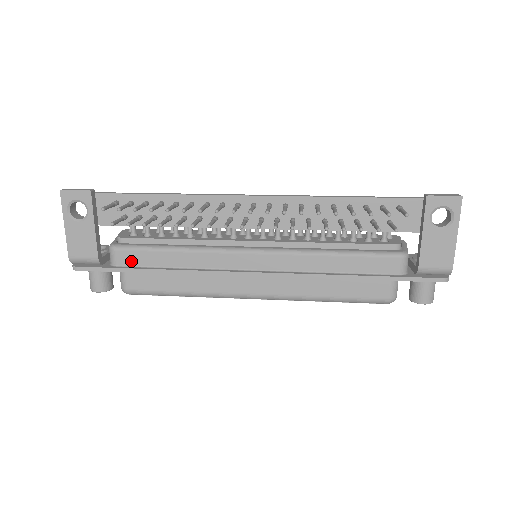
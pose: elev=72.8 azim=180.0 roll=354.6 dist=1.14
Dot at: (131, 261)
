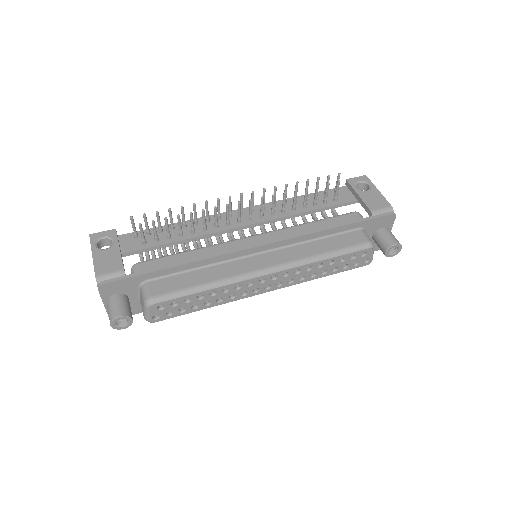
Dot at: (154, 267)
